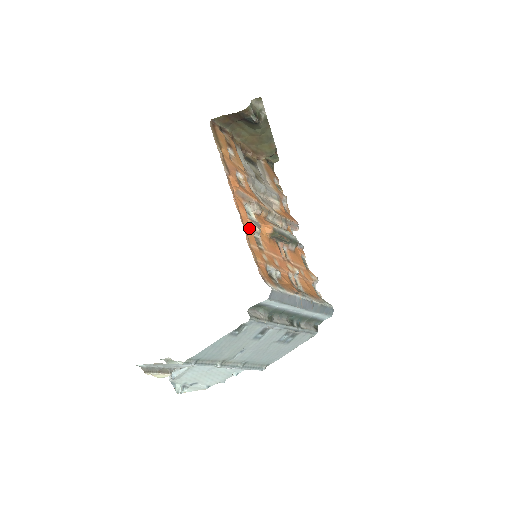
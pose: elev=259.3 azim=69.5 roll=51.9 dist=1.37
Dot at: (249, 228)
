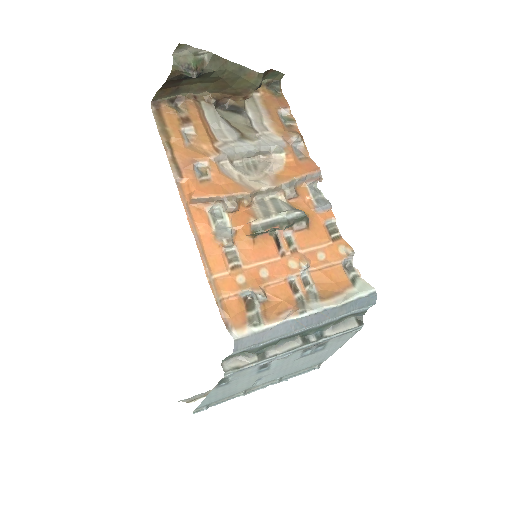
Dot at: (213, 248)
